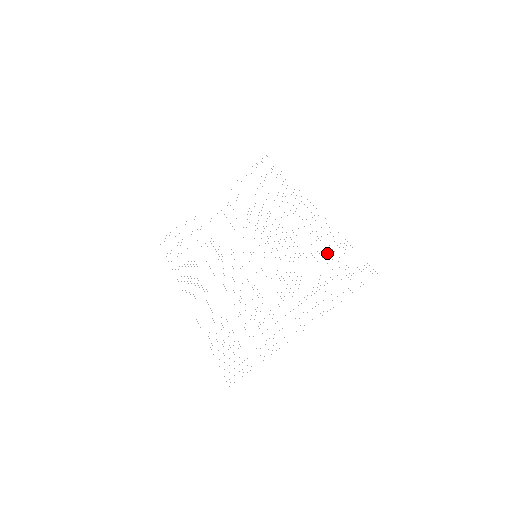
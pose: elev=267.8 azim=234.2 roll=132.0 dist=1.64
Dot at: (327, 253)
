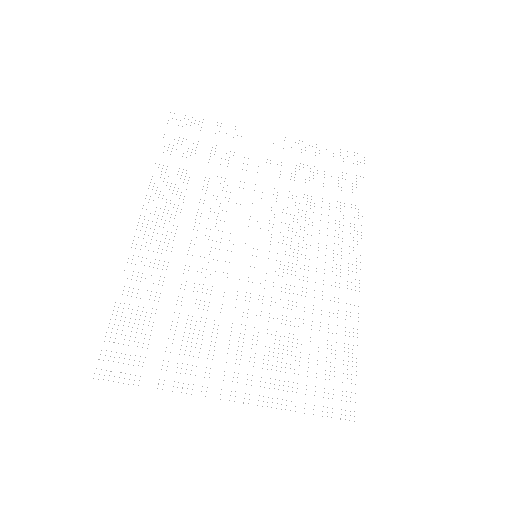
Dot at: occluded
